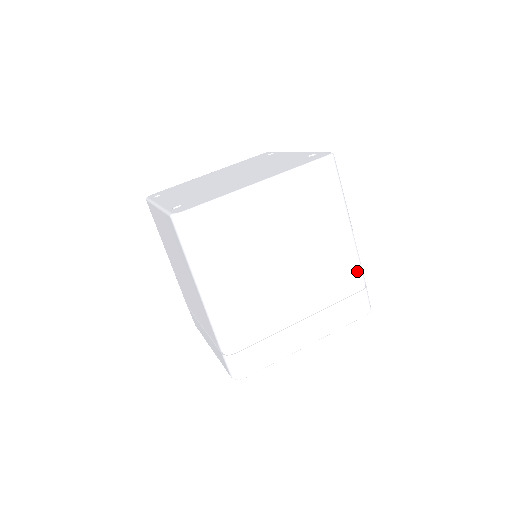
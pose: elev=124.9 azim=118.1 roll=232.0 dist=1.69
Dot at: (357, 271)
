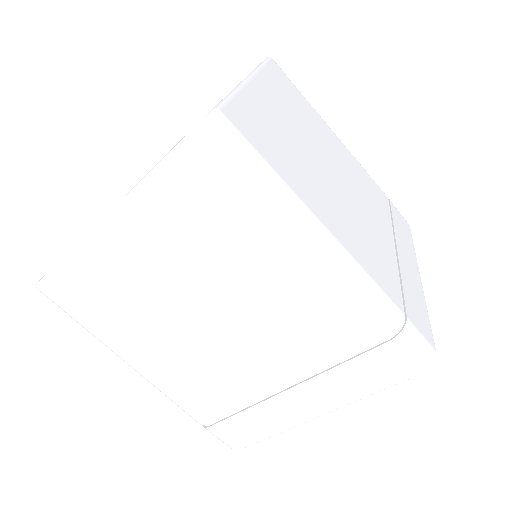
Dot at: (372, 179)
